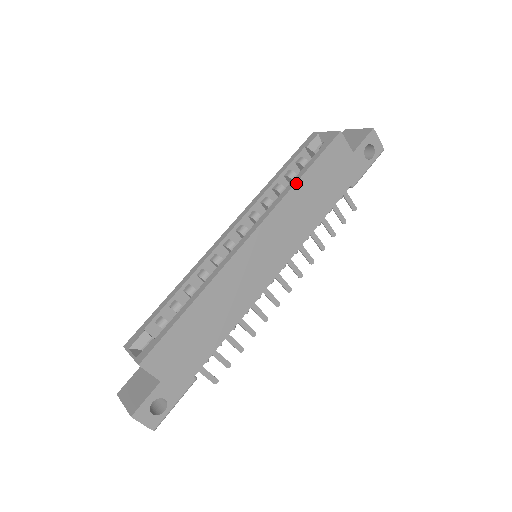
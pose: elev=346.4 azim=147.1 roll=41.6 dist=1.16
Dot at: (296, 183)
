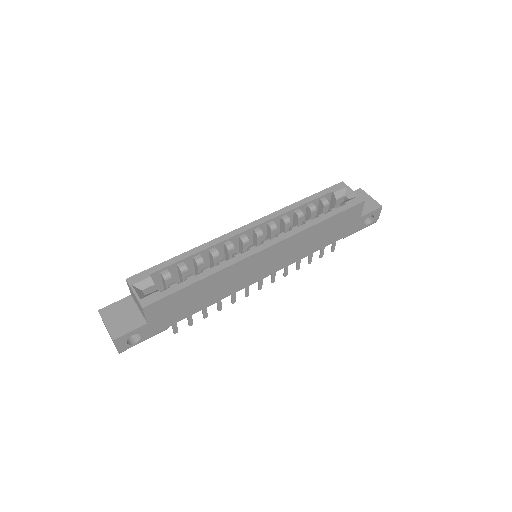
Dot at: (317, 224)
